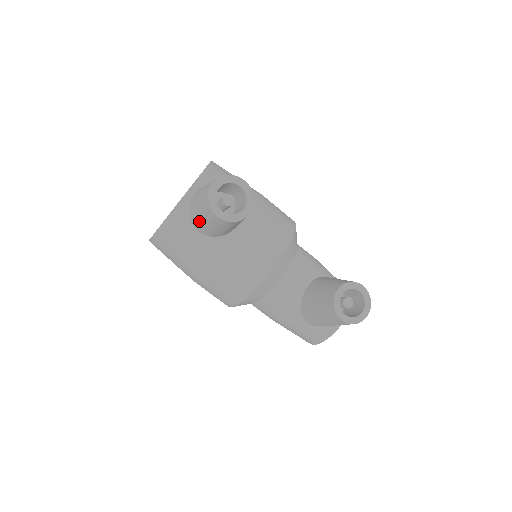
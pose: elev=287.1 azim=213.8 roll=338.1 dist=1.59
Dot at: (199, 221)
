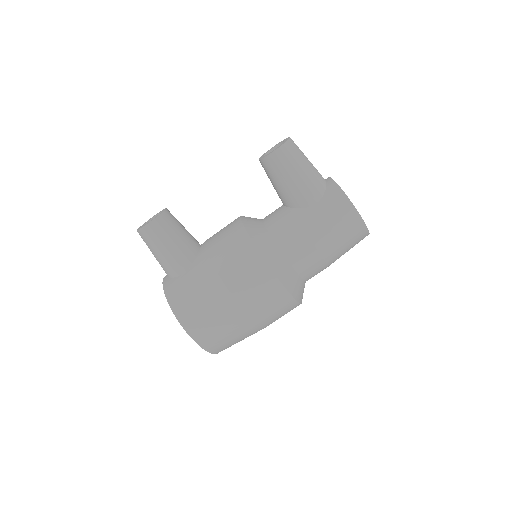
Dot at: (167, 259)
